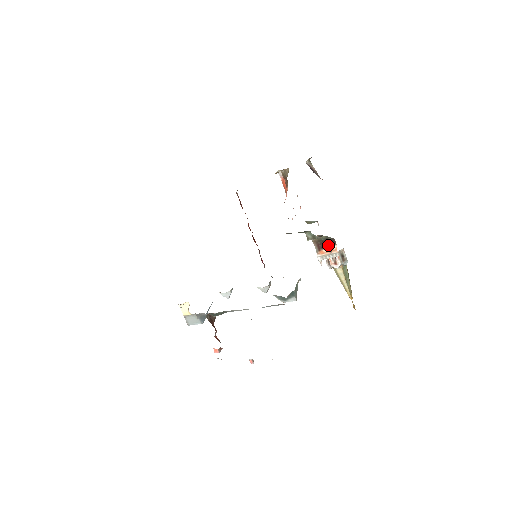
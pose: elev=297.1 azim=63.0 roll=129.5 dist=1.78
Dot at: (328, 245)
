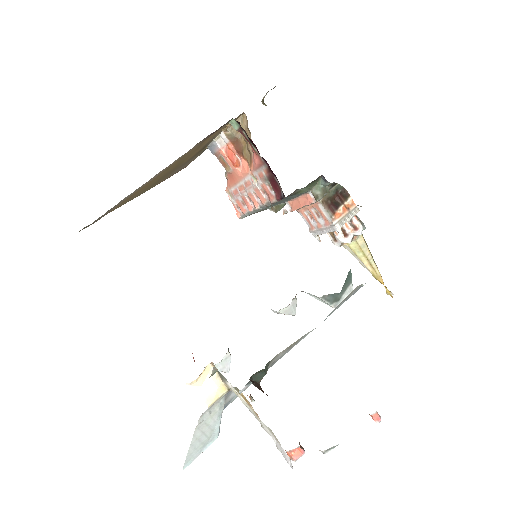
Dot at: (341, 201)
